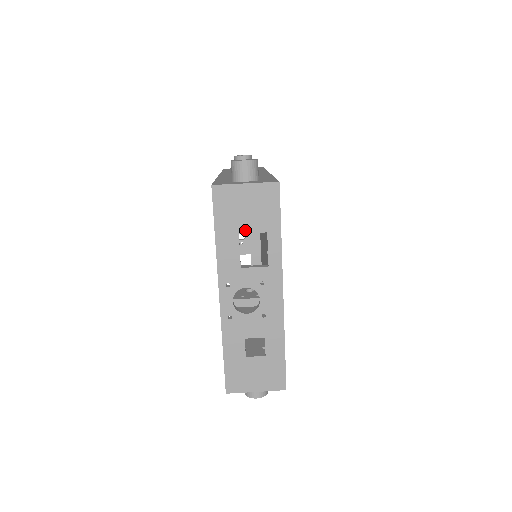
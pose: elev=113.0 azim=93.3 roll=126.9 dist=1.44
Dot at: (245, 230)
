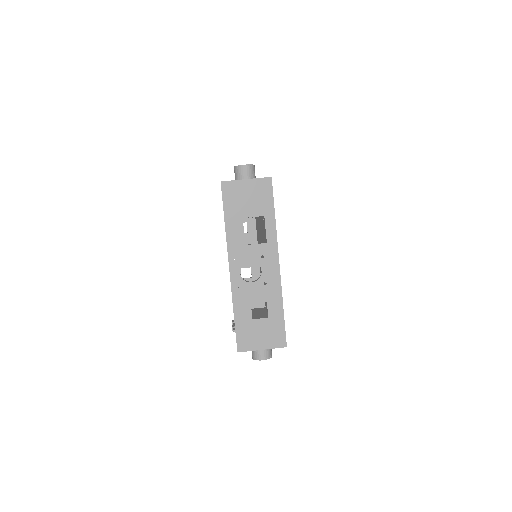
Dot at: (247, 215)
